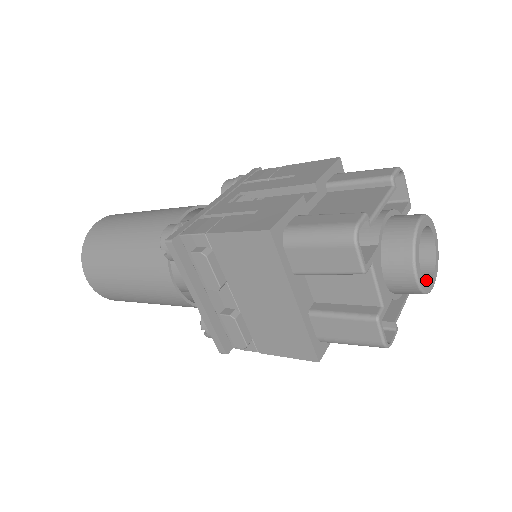
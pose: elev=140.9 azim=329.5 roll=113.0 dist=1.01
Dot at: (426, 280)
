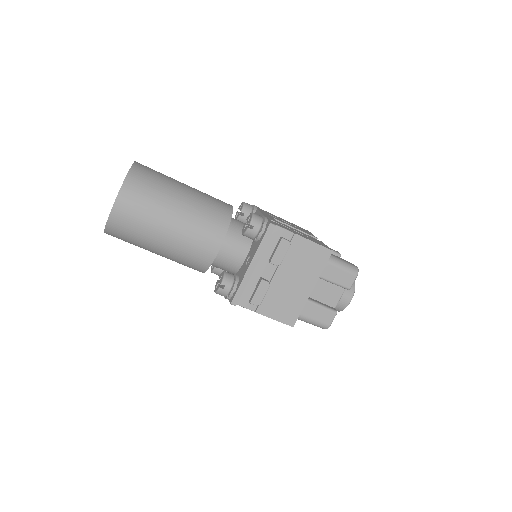
Dot at: occluded
